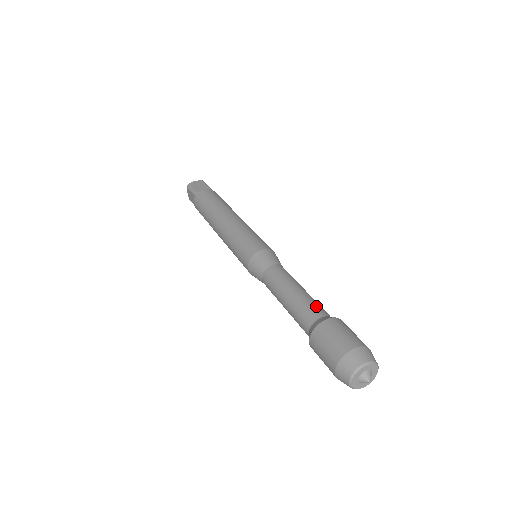
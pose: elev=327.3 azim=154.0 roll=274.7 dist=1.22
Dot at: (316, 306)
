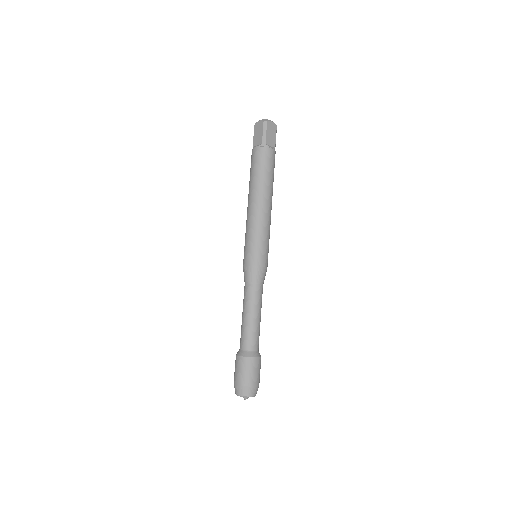
Dot at: (258, 340)
